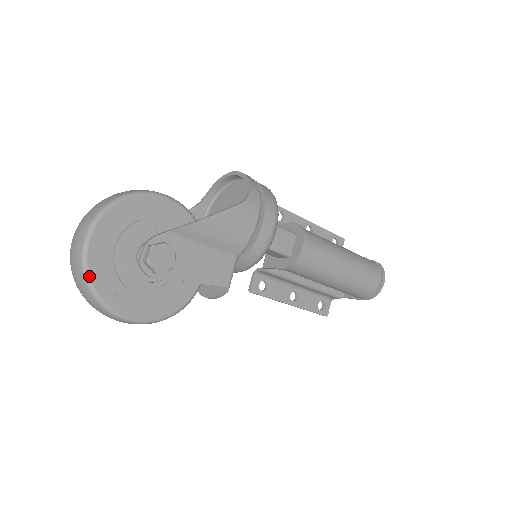
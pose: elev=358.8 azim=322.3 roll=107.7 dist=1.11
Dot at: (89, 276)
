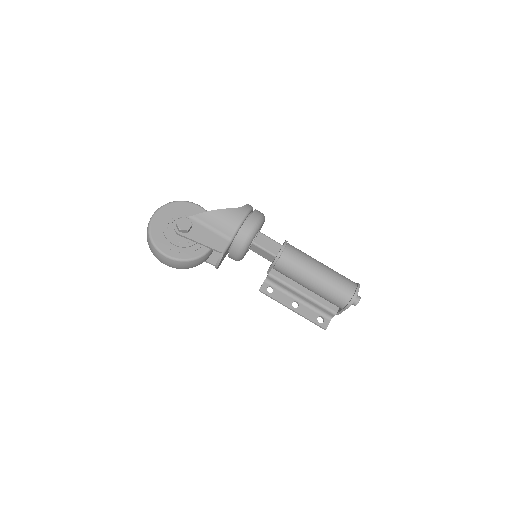
Dot at: (150, 229)
